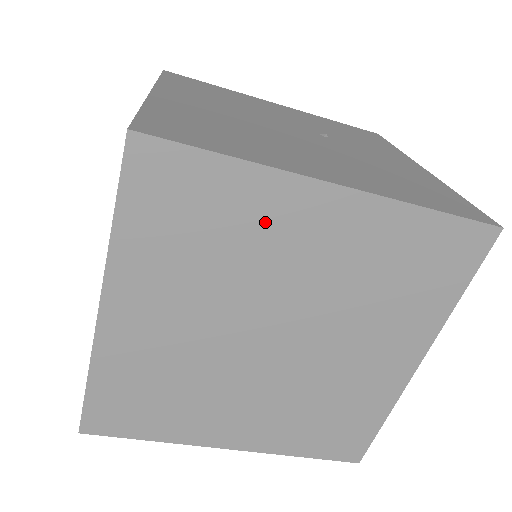
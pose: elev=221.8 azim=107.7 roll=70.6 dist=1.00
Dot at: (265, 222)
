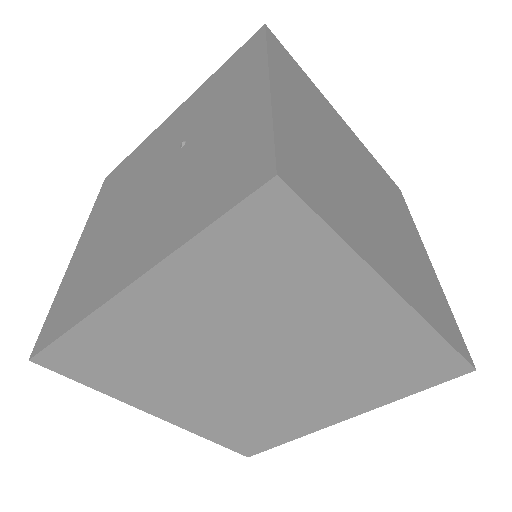
Dot at: (139, 332)
